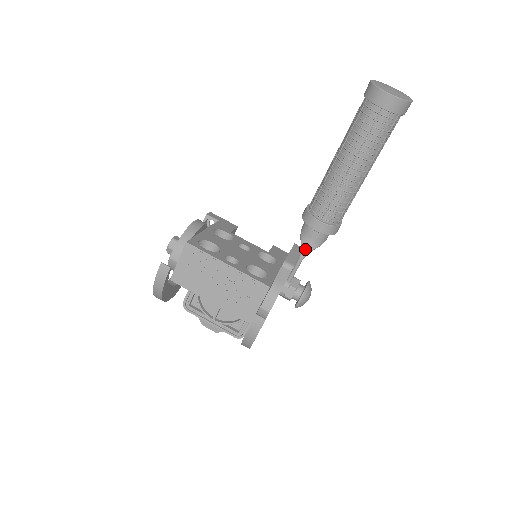
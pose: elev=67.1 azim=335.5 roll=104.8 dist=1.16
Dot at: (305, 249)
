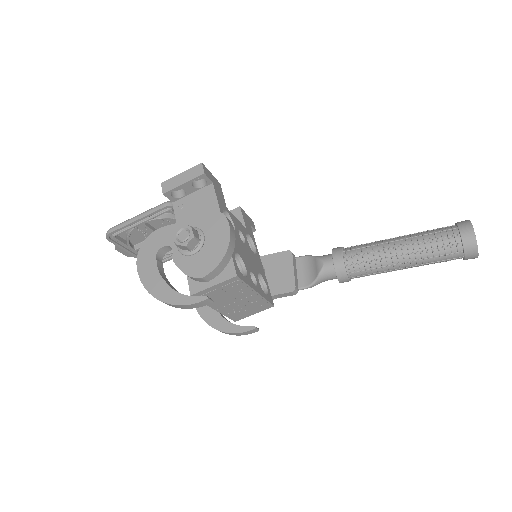
Dot at: (317, 284)
